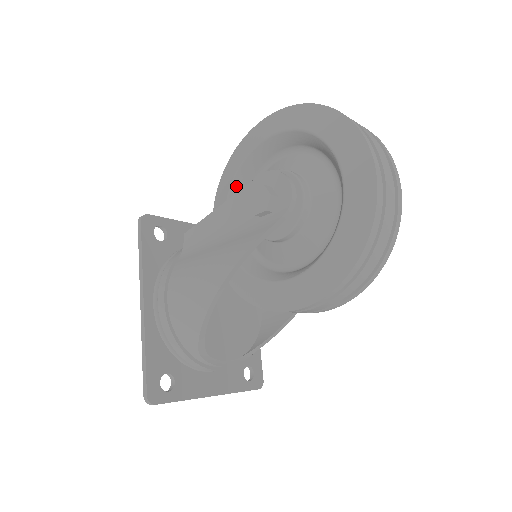
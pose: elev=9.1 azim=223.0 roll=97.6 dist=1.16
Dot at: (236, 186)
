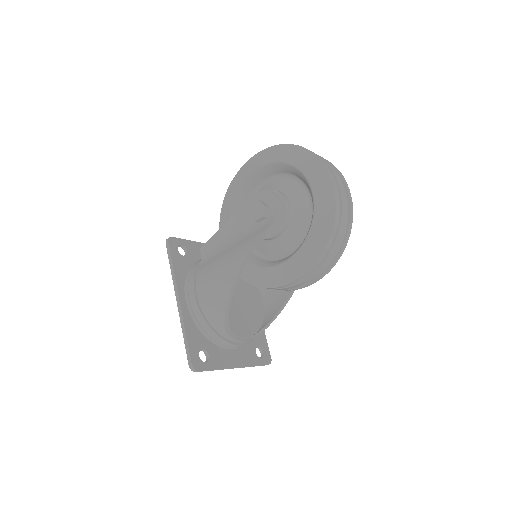
Dot at: (235, 208)
